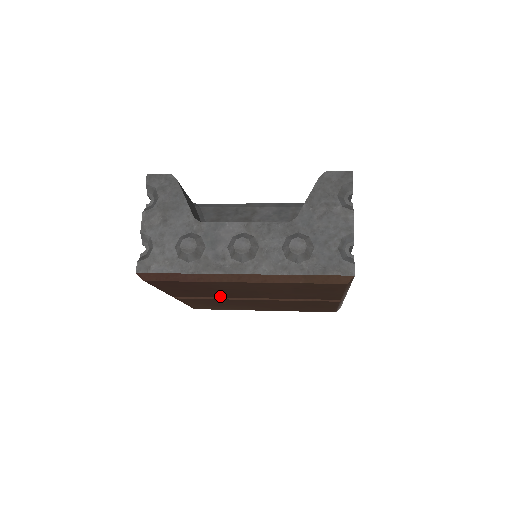
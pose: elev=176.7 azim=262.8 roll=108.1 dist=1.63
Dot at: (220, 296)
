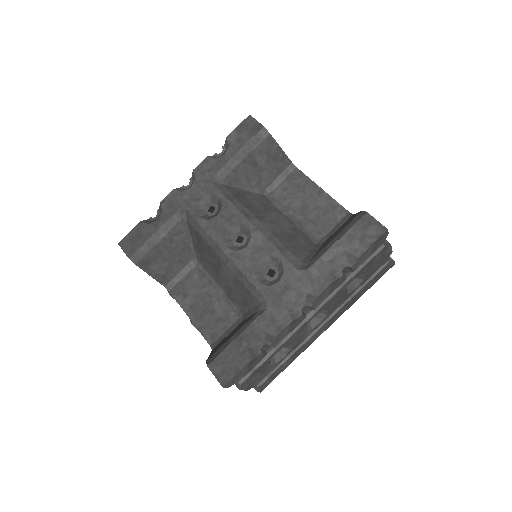
Dot at: occluded
